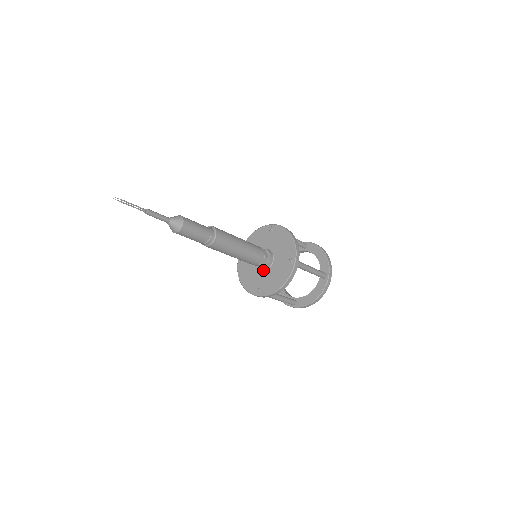
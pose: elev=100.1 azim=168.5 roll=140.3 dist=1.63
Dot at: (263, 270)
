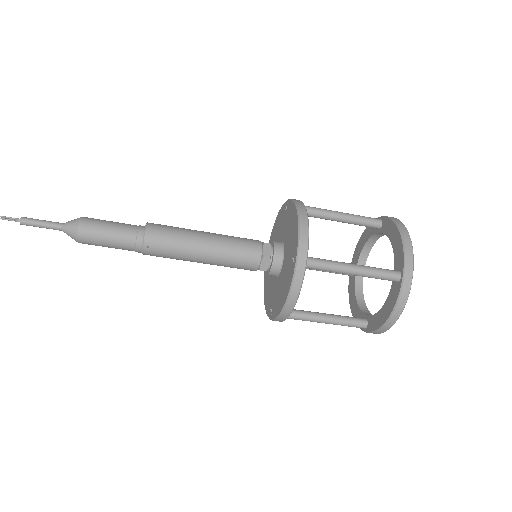
Dot at: (276, 277)
